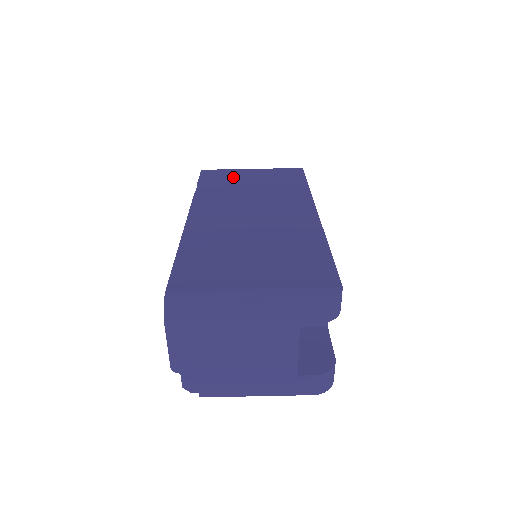
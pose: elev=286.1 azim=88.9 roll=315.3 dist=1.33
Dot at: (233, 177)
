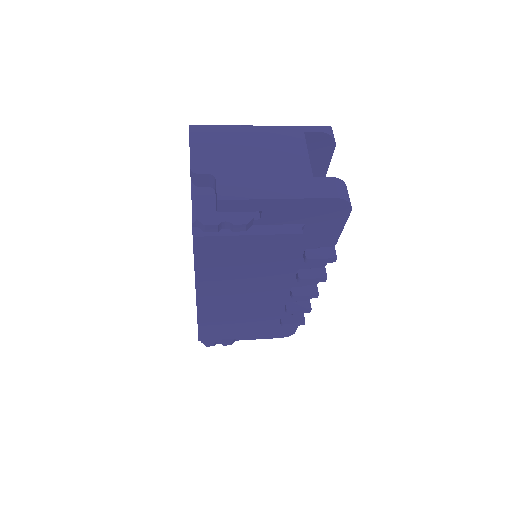
Dot at: occluded
